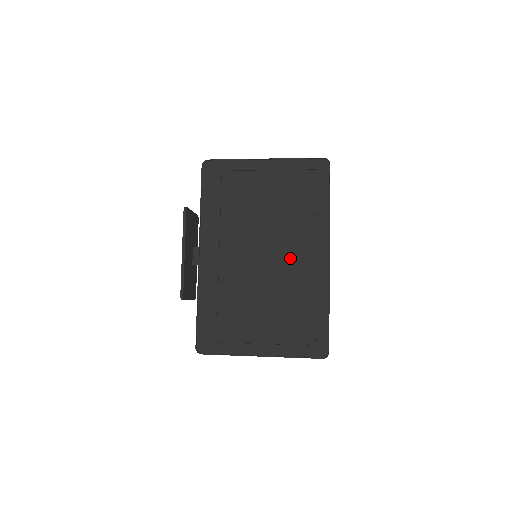
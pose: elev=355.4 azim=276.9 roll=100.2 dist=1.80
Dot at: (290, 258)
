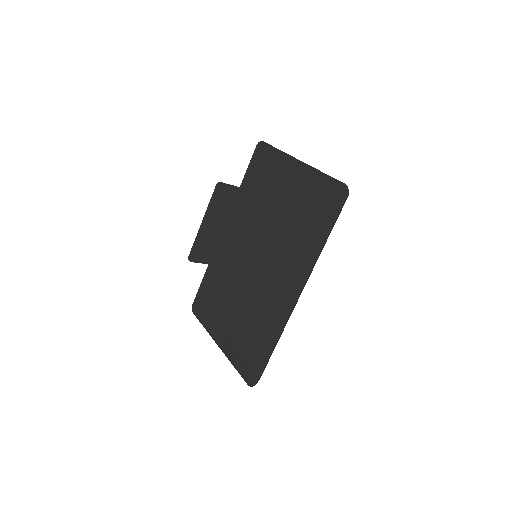
Dot at: (270, 275)
